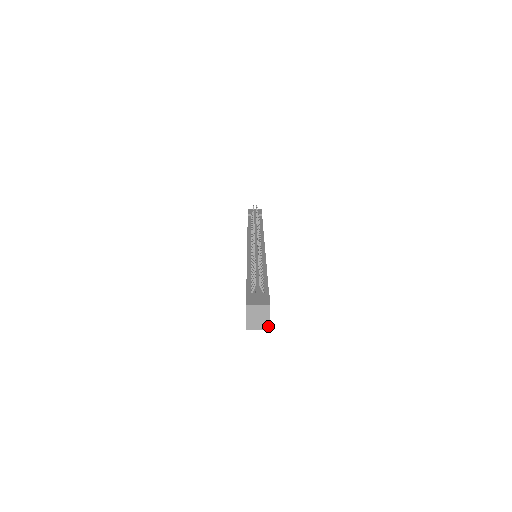
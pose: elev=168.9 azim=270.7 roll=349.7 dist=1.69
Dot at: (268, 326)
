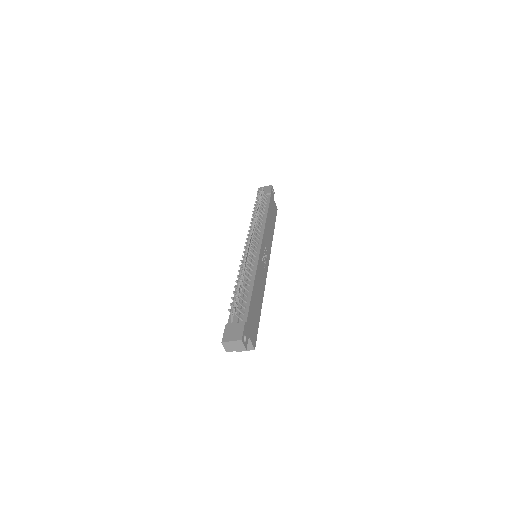
Dot at: (253, 347)
